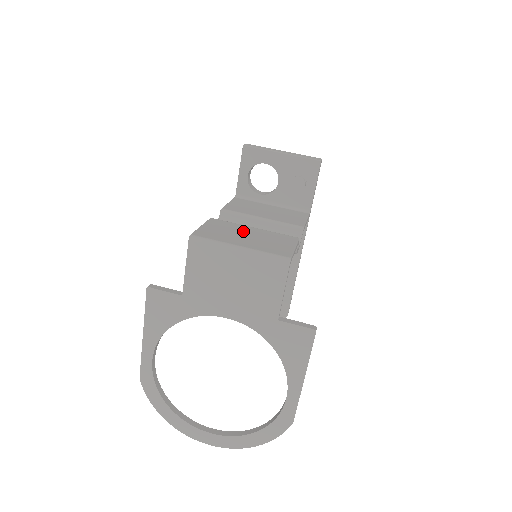
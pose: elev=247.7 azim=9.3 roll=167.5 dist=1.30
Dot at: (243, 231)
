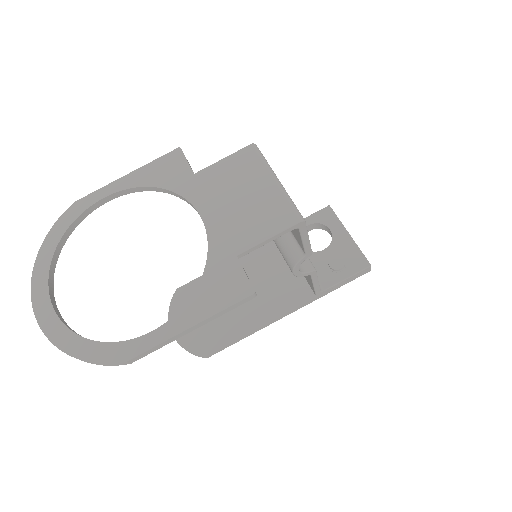
Dot at: occluded
